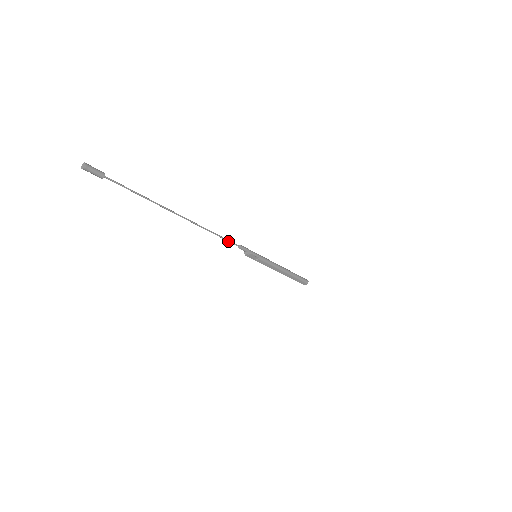
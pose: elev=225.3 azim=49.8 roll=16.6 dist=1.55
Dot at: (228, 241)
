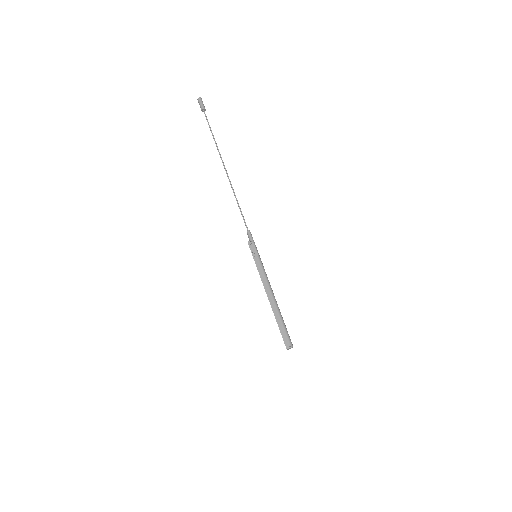
Dot at: (242, 216)
